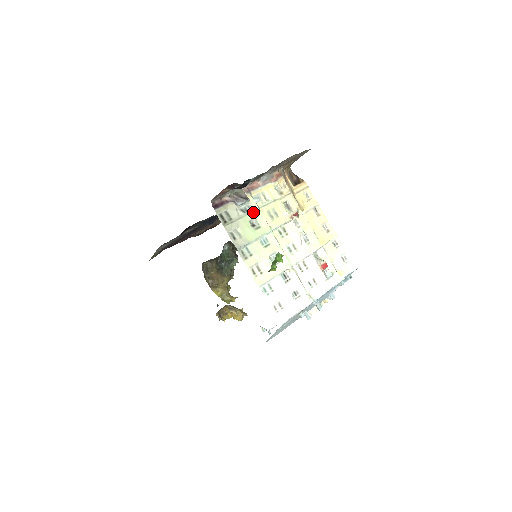
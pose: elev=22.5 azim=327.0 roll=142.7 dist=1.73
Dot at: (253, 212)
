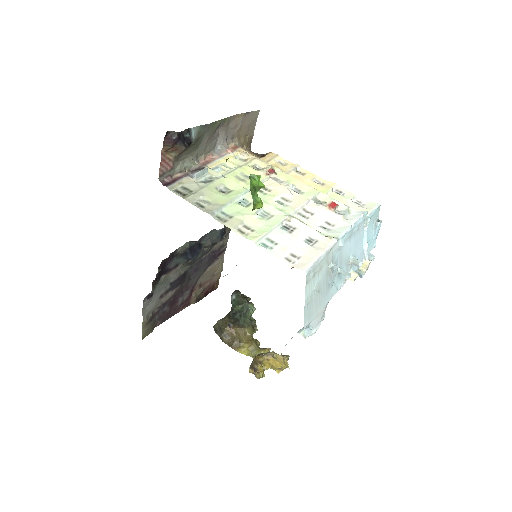
Dot at: (217, 181)
